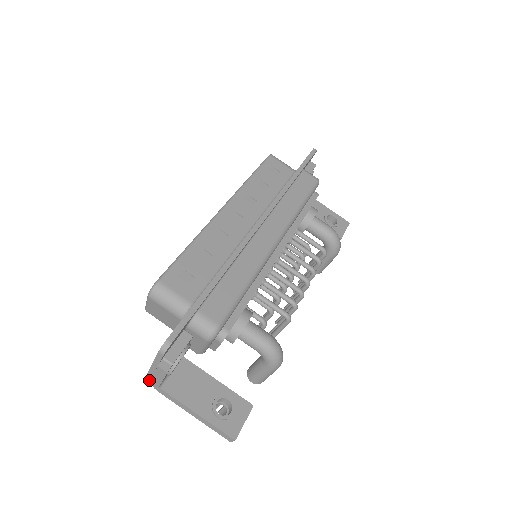
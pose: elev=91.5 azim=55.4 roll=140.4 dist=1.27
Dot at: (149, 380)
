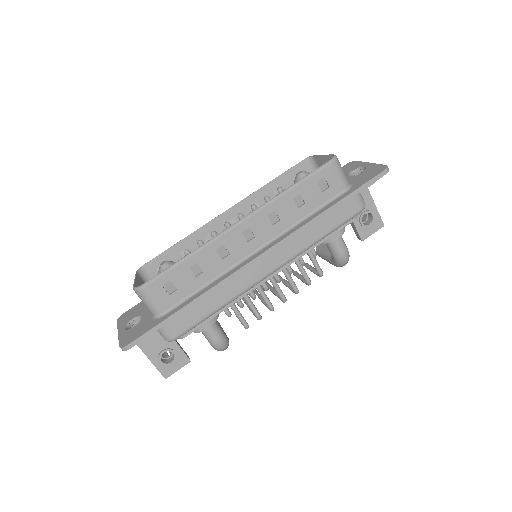
Dot at: occluded
